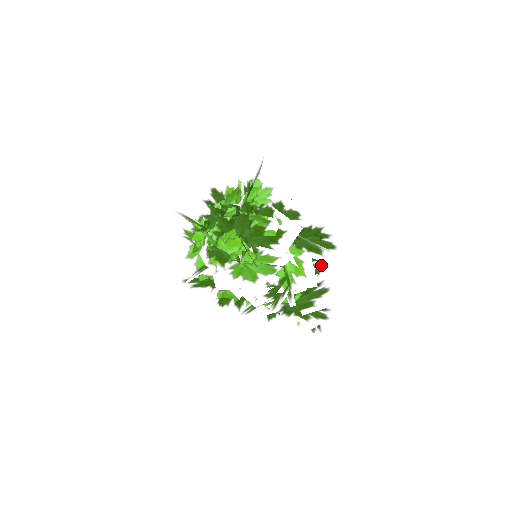
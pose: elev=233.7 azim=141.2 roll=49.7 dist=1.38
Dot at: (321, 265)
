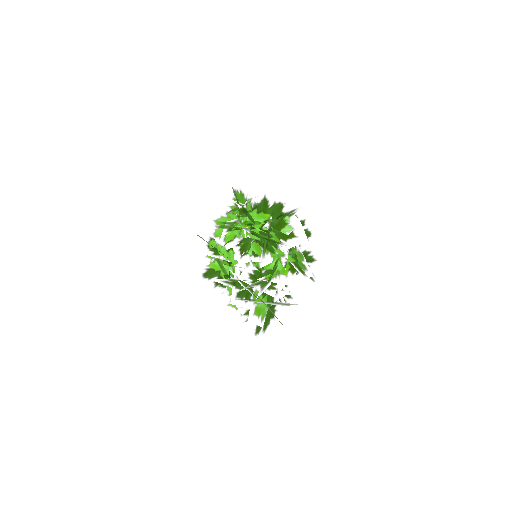
Dot at: (288, 302)
